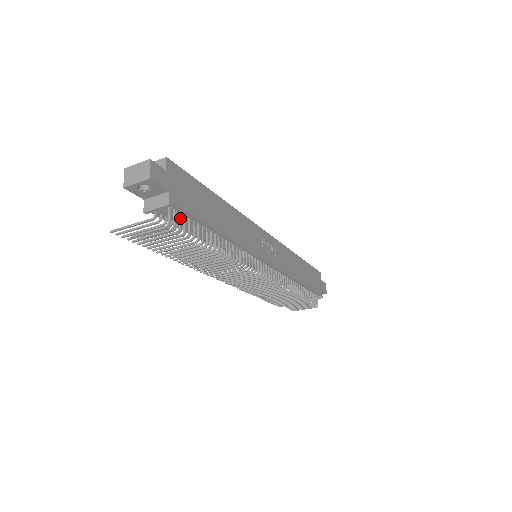
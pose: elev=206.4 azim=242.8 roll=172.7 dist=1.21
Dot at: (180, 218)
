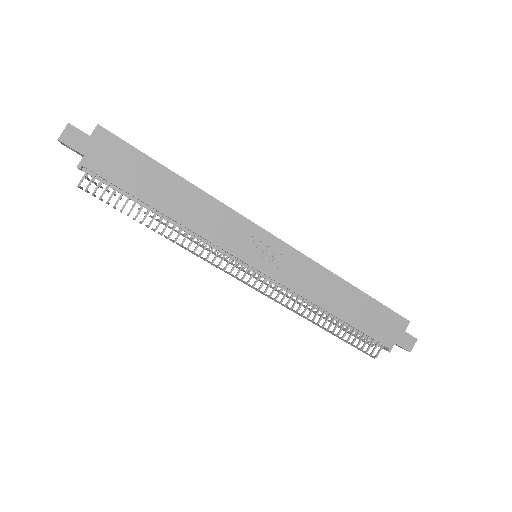
Dot at: (99, 183)
